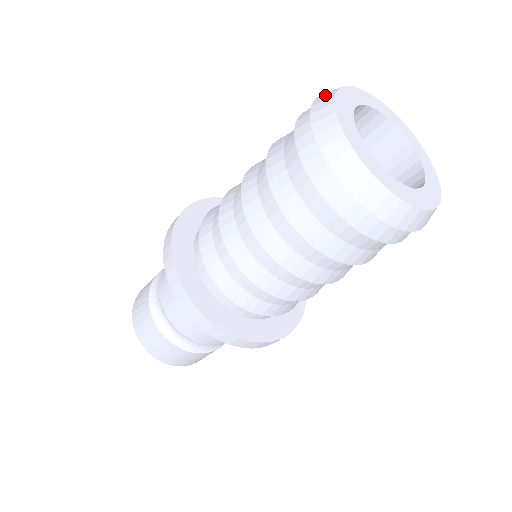
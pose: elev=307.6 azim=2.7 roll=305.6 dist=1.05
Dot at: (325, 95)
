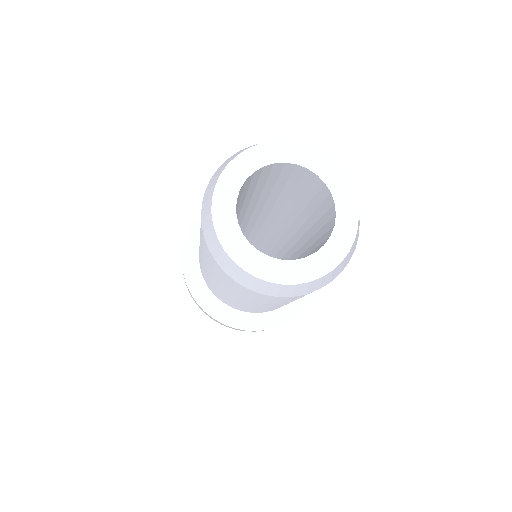
Dot at: (212, 244)
